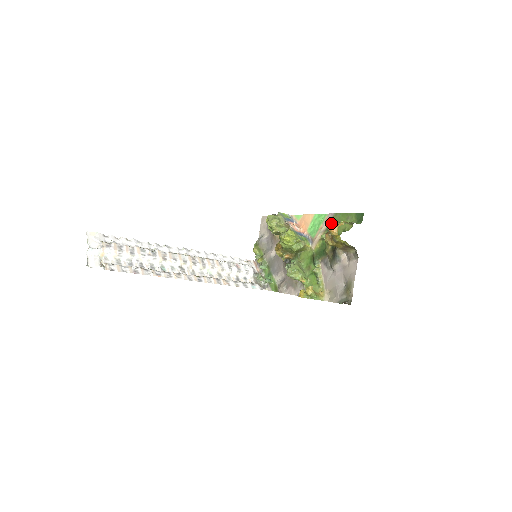
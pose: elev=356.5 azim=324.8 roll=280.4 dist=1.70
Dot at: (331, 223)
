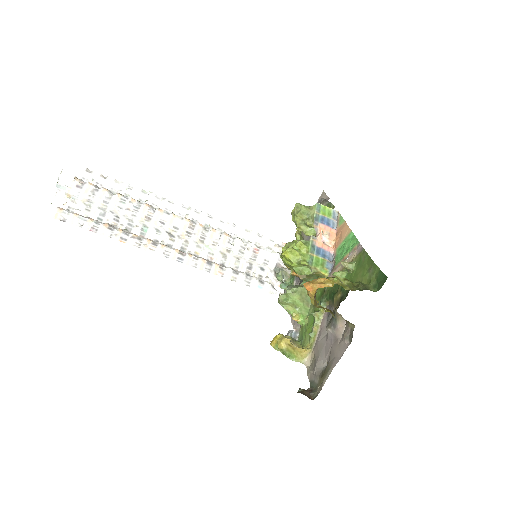
Dot at: (354, 261)
